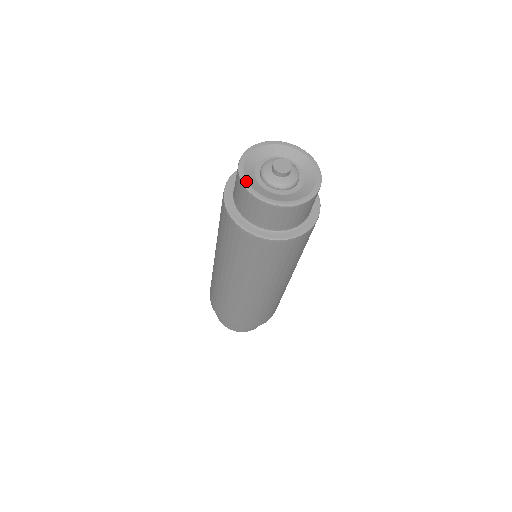
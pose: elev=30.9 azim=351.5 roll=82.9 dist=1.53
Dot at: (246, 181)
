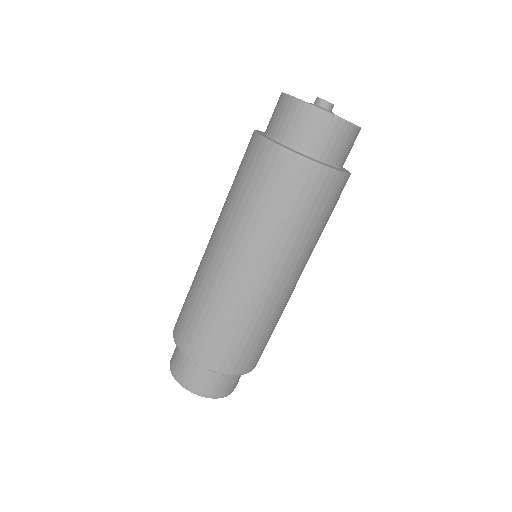
Dot at: occluded
